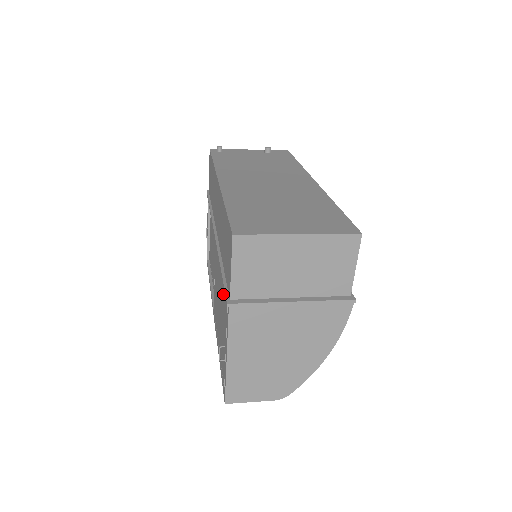
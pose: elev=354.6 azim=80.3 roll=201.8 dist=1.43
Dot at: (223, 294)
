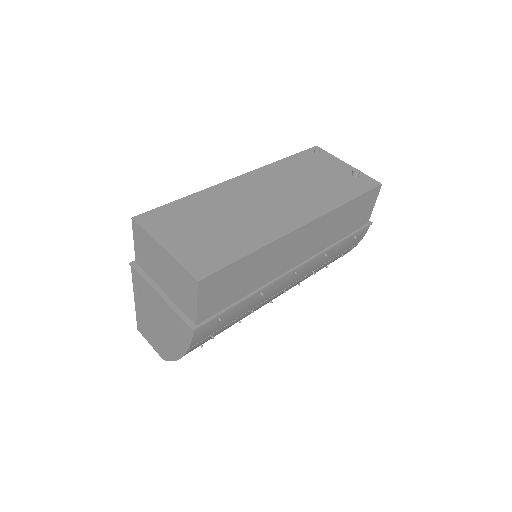
Dot at: occluded
